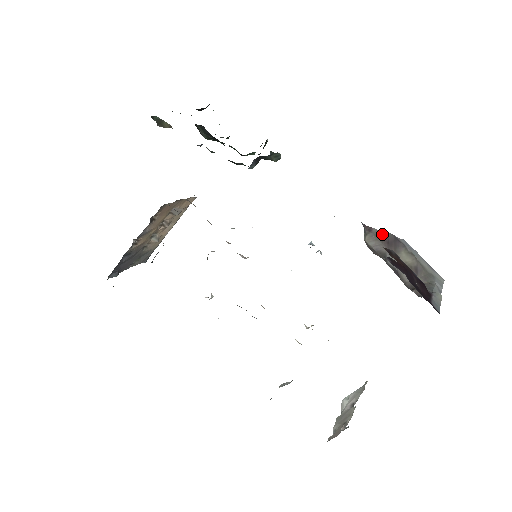
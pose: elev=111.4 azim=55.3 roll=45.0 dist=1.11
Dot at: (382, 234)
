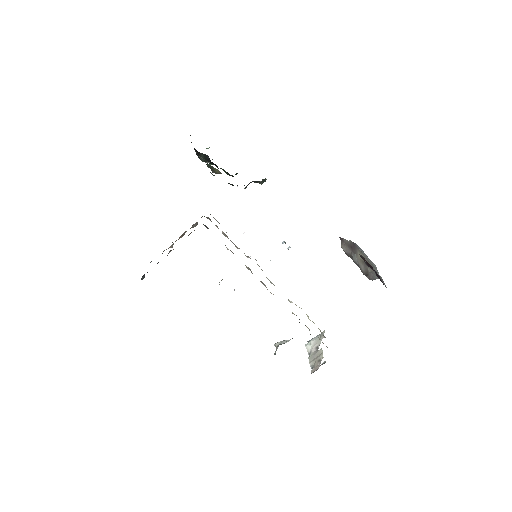
Dot at: (348, 242)
